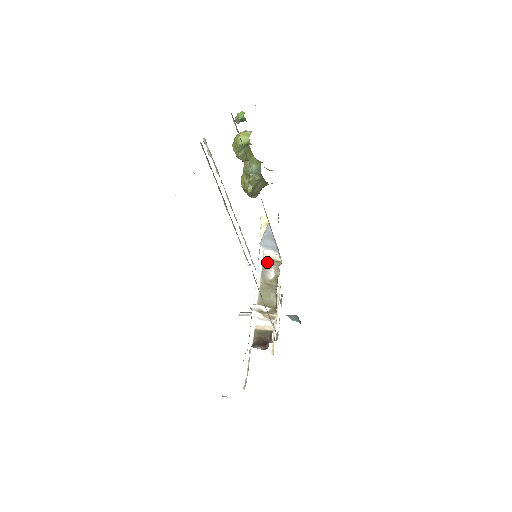
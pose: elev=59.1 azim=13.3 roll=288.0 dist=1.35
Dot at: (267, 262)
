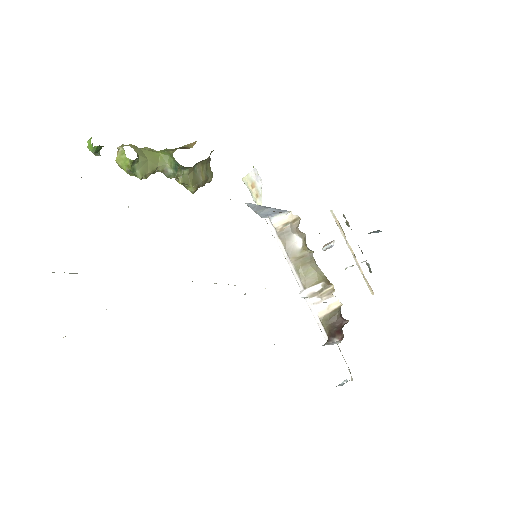
Dot at: (283, 232)
